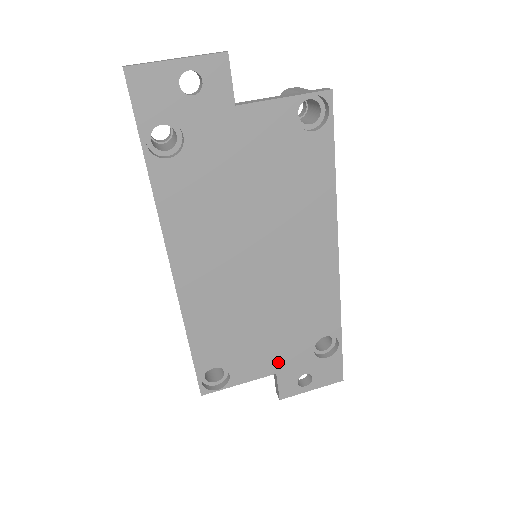
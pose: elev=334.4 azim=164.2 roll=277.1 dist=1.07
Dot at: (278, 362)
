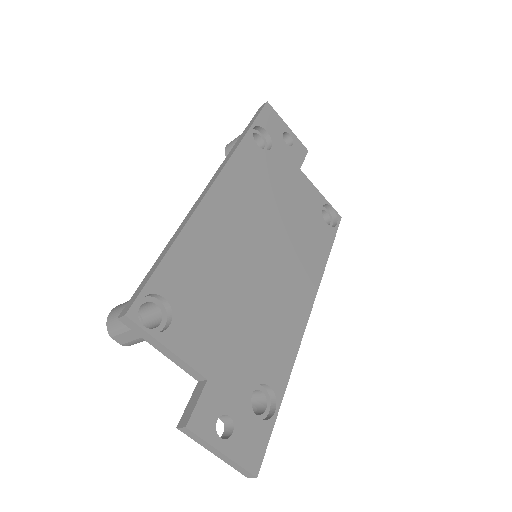
Dot at: (218, 366)
